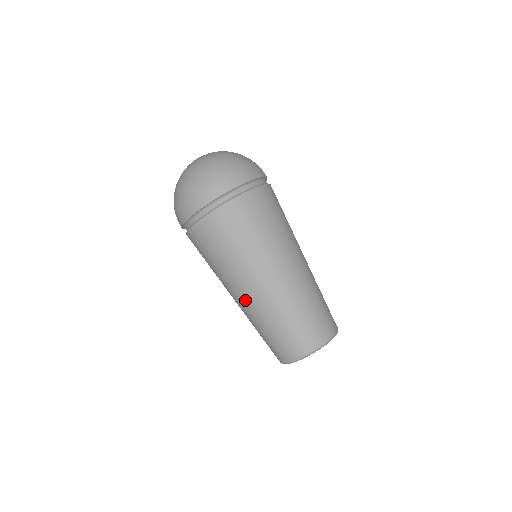
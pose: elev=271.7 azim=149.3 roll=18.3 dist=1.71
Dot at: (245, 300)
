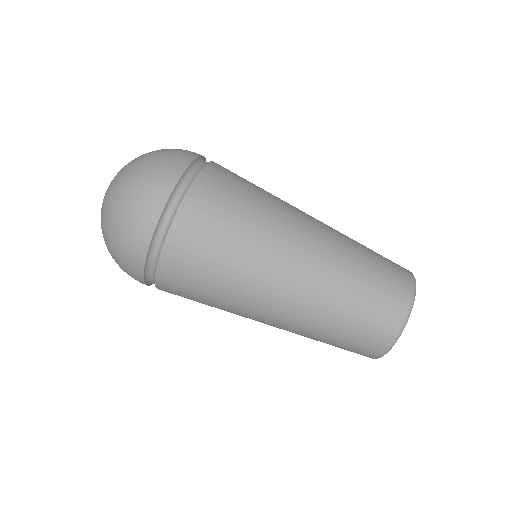
Dot at: (279, 321)
